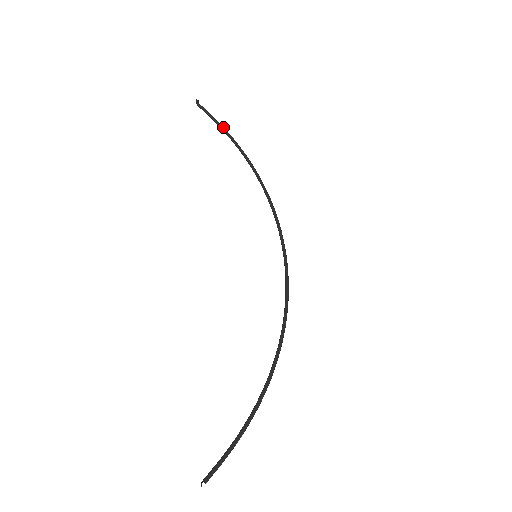
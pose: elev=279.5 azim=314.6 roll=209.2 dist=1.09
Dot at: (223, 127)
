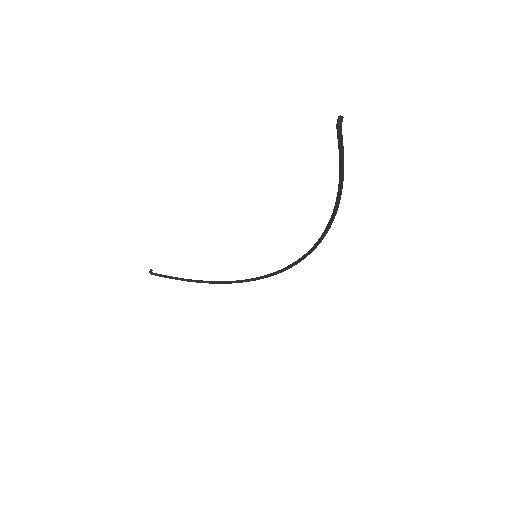
Dot at: (177, 278)
